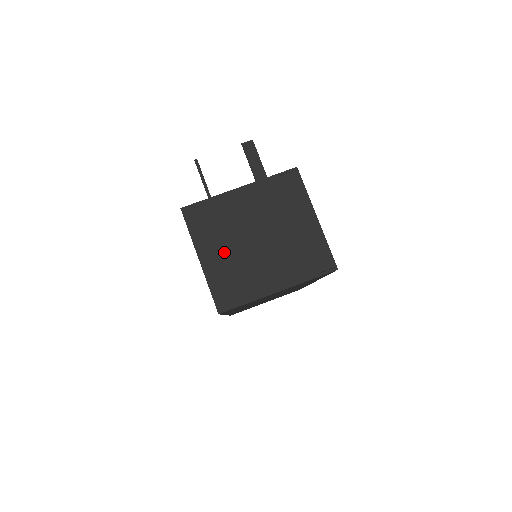
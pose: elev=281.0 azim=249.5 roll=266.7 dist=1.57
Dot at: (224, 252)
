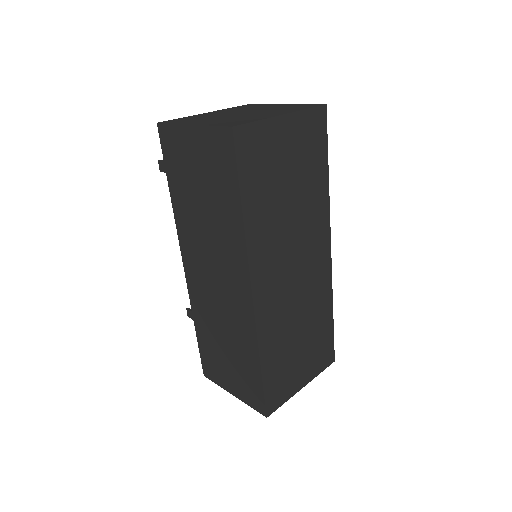
Dot at: (213, 120)
